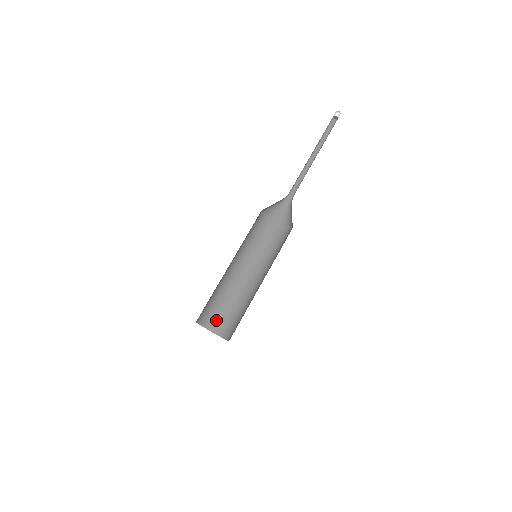
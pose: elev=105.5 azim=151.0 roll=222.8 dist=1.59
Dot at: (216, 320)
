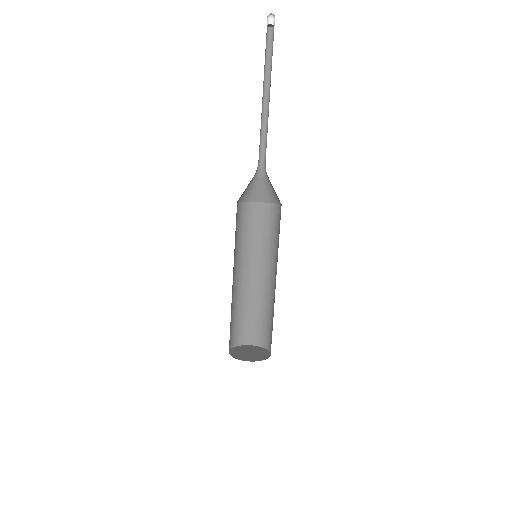
Dot at: (256, 333)
